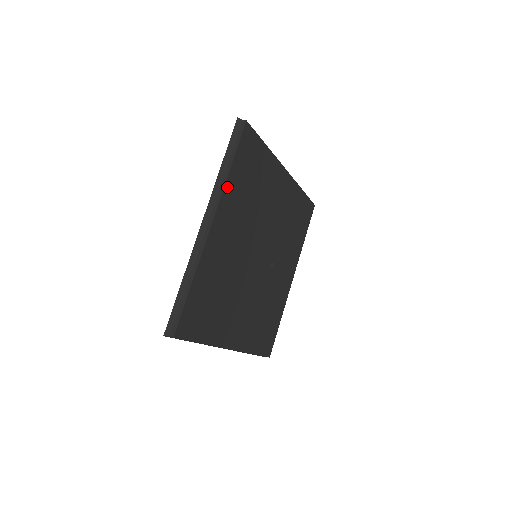
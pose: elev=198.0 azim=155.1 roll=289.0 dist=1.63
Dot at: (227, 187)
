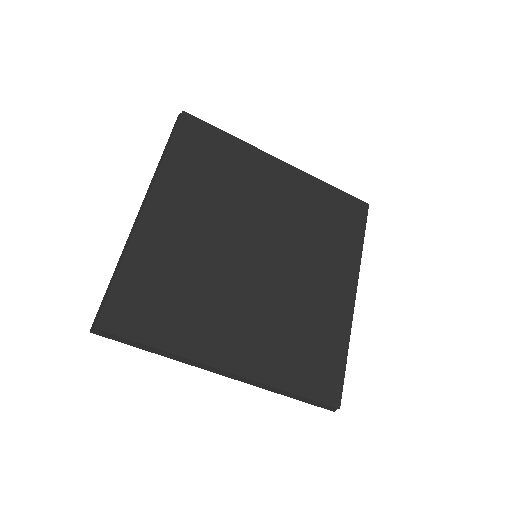
Dot at: (165, 170)
